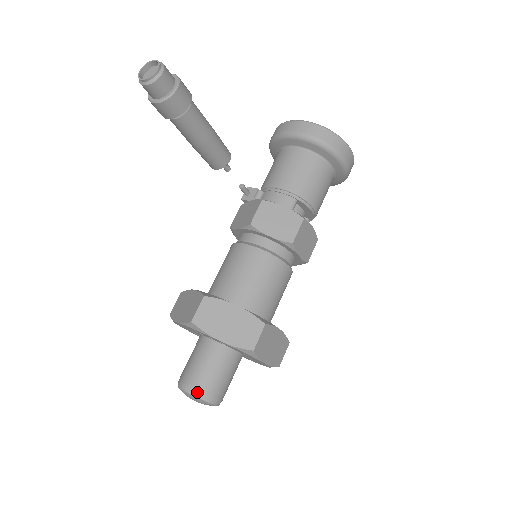
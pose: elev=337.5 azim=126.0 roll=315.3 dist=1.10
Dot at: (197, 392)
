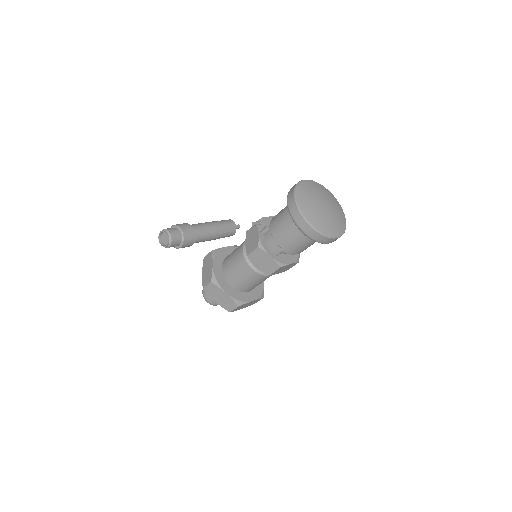
Dot at: (208, 302)
